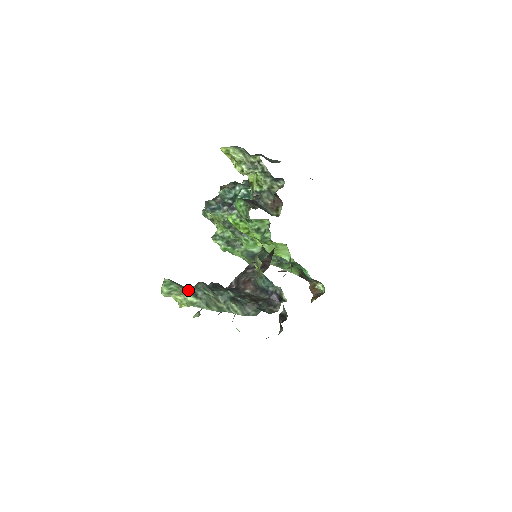
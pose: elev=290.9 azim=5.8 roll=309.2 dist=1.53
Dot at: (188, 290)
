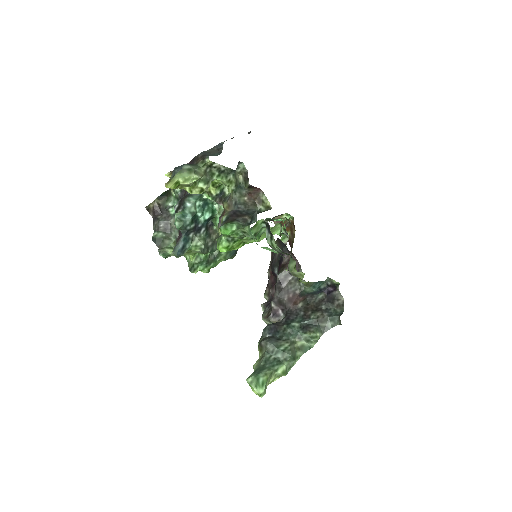
Dot at: (269, 364)
